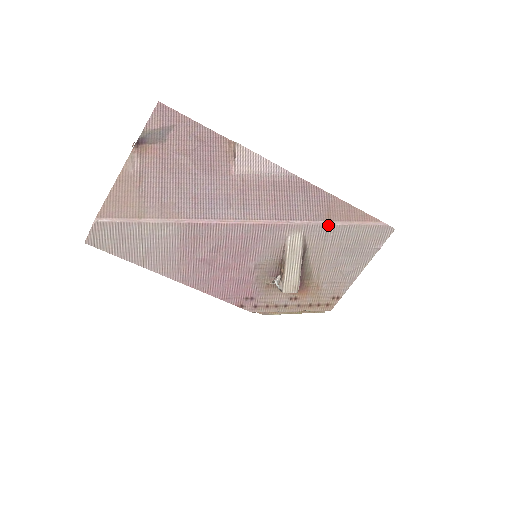
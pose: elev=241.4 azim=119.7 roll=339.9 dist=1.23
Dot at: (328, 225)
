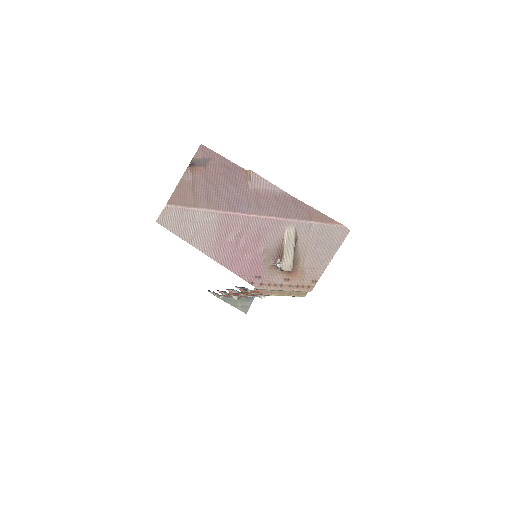
Dot at: (310, 223)
